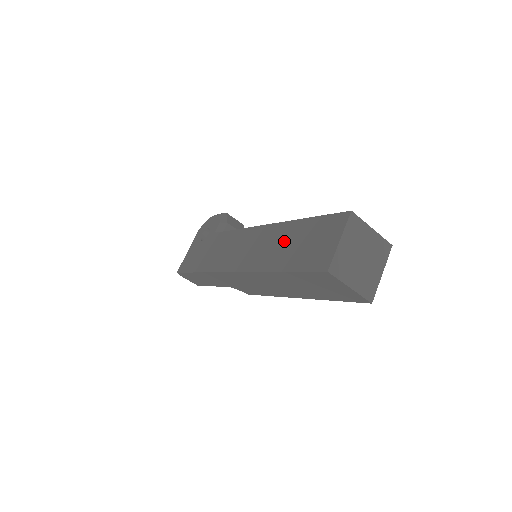
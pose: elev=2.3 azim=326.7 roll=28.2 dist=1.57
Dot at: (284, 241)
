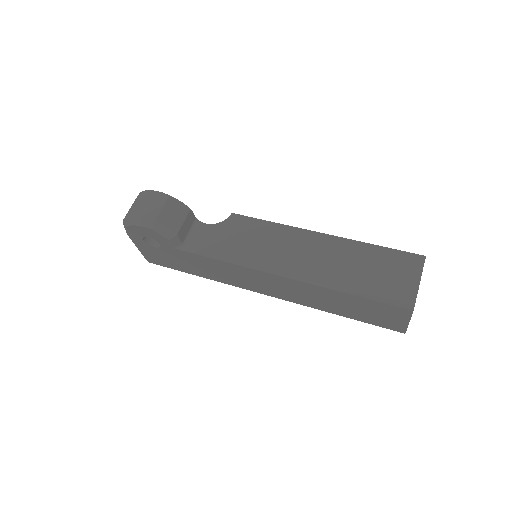
Dot at: (328, 300)
